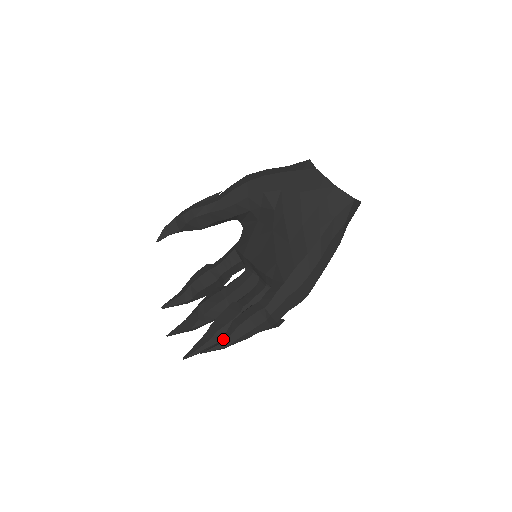
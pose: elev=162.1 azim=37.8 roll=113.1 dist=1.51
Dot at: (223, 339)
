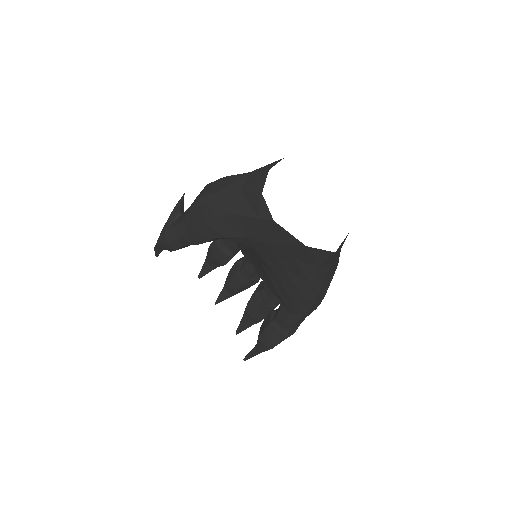
Dot at: (257, 349)
